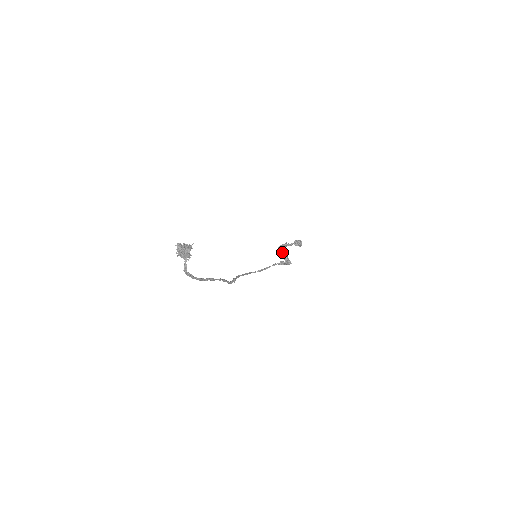
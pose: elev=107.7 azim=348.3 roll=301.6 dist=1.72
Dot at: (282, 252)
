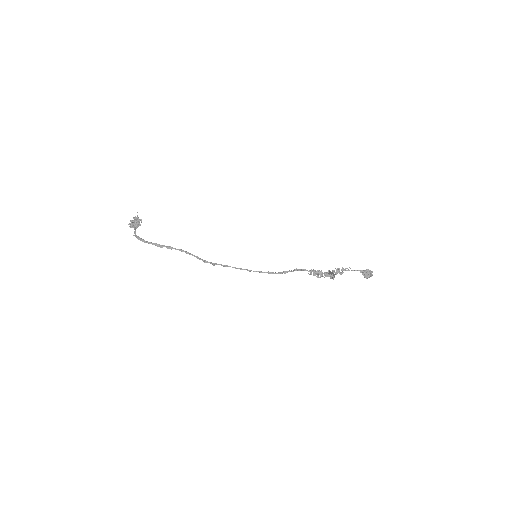
Dot at: occluded
